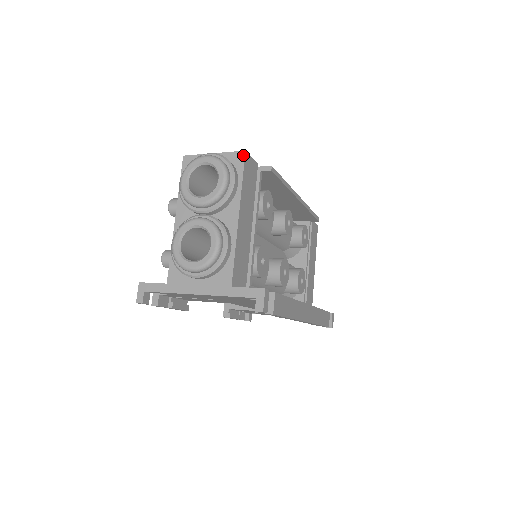
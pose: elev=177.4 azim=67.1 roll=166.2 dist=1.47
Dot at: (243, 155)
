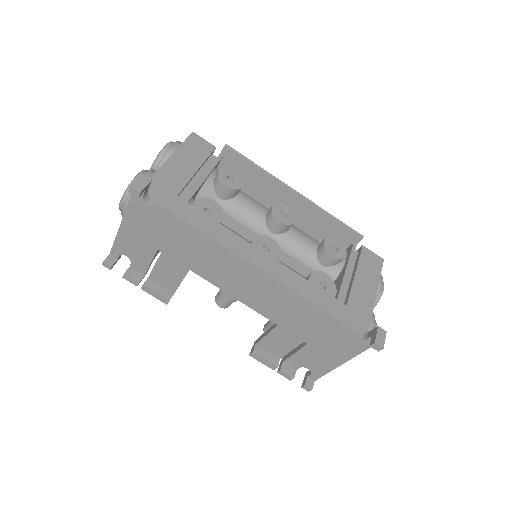
Dot at: (190, 135)
